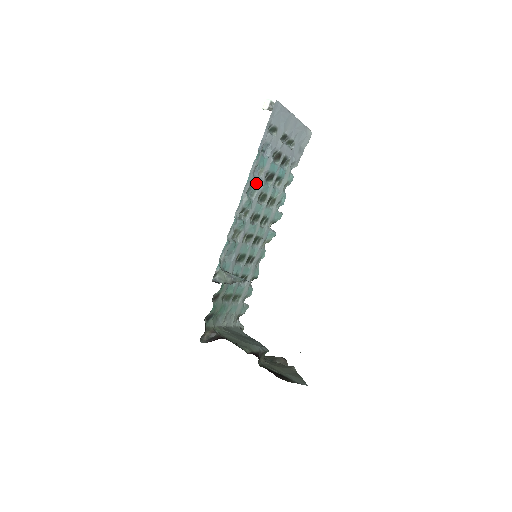
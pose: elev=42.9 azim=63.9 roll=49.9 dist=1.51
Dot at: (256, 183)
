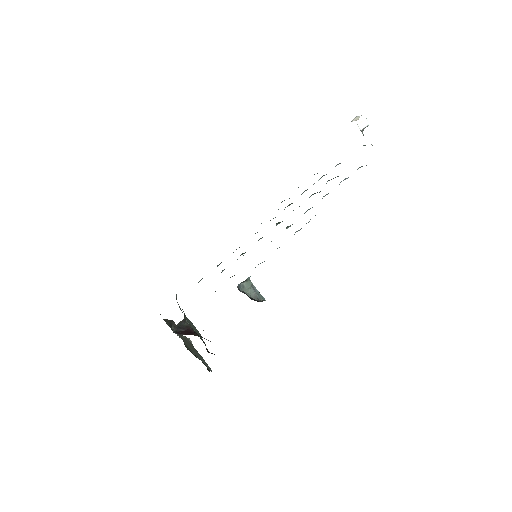
Dot at: occluded
